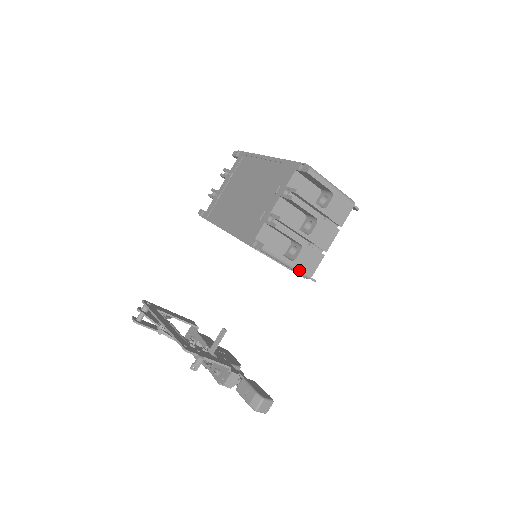
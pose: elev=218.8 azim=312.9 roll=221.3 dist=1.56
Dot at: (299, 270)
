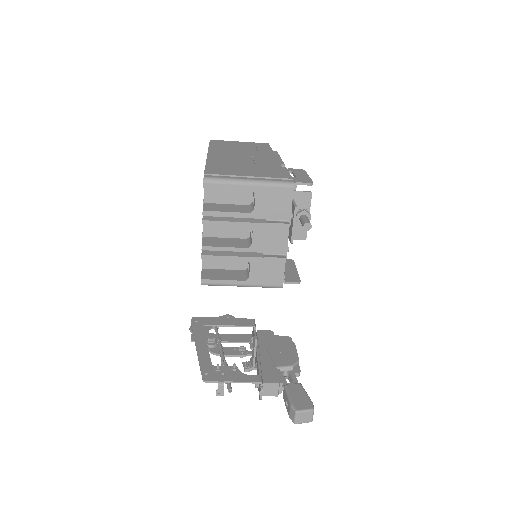
Dot at: (261, 285)
